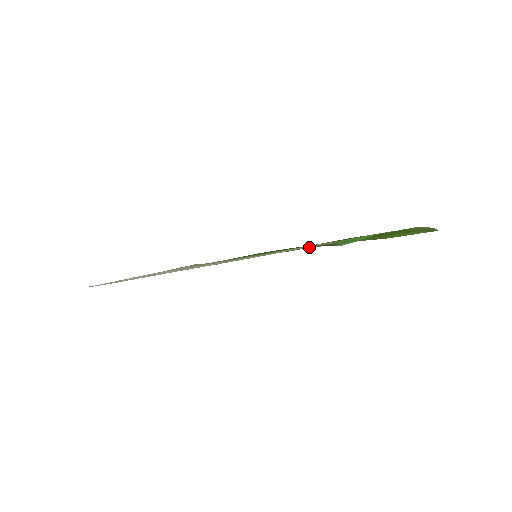
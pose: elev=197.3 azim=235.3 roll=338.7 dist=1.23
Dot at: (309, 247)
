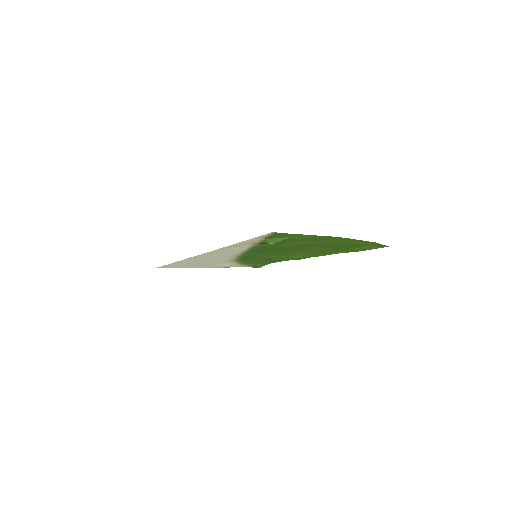
Dot at: (308, 256)
